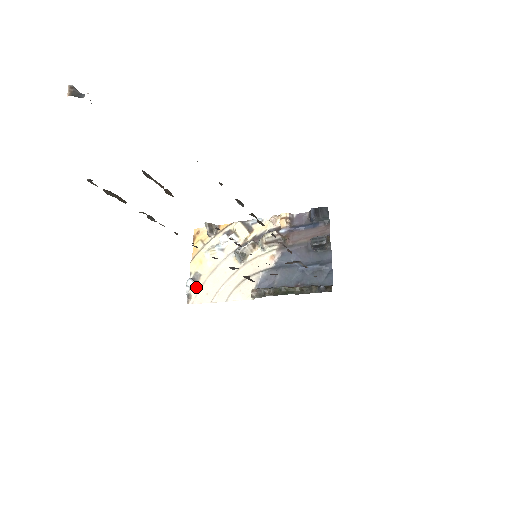
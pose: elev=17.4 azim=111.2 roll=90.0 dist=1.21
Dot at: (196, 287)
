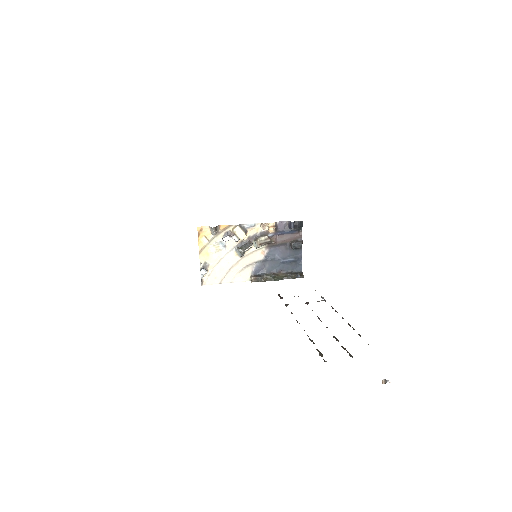
Dot at: (206, 273)
